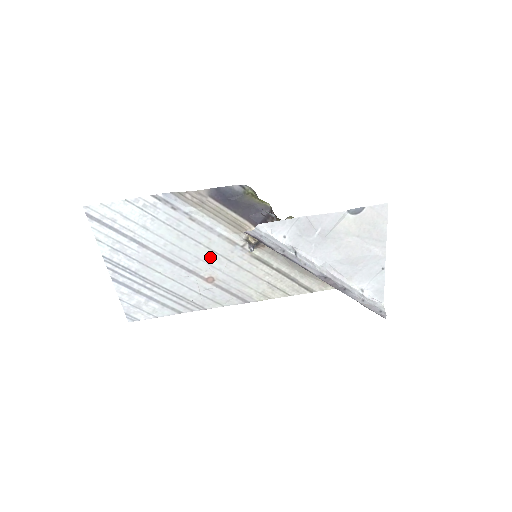
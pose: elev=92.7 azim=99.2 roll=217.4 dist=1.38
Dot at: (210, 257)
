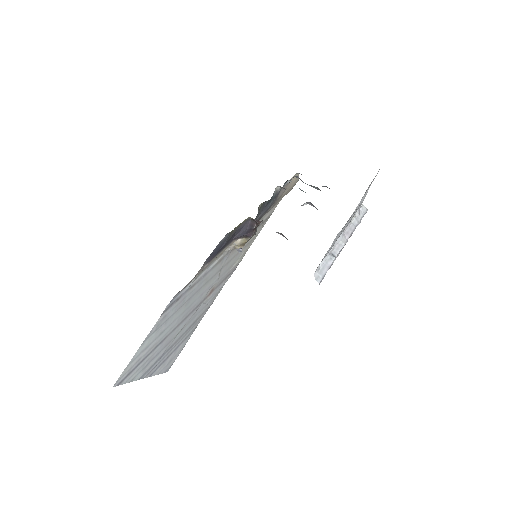
Dot at: (208, 284)
